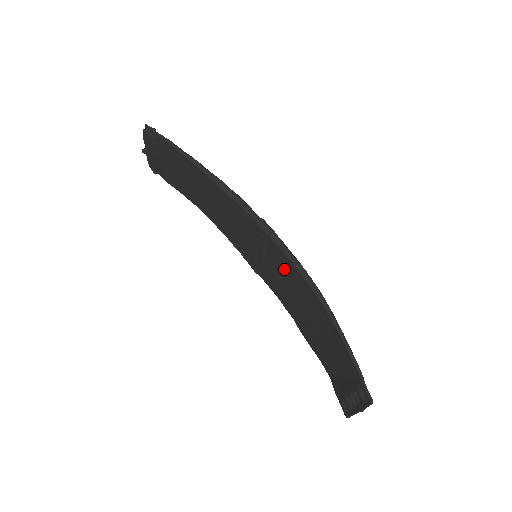
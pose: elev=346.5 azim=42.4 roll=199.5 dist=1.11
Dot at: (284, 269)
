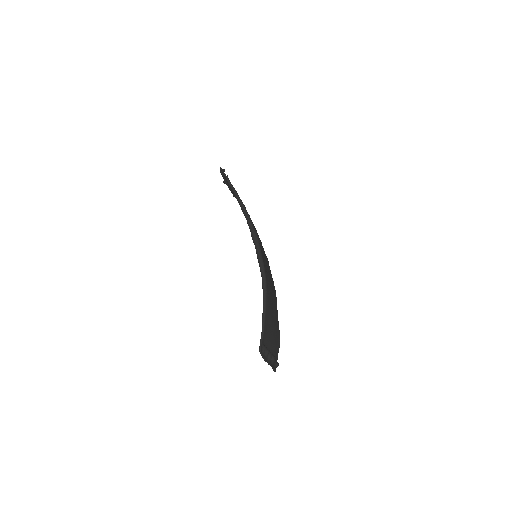
Dot at: occluded
